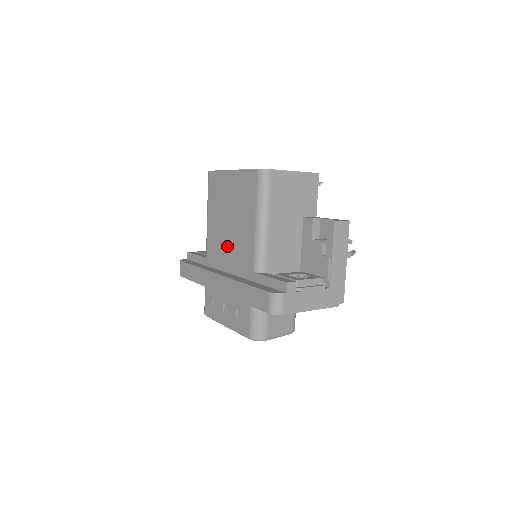
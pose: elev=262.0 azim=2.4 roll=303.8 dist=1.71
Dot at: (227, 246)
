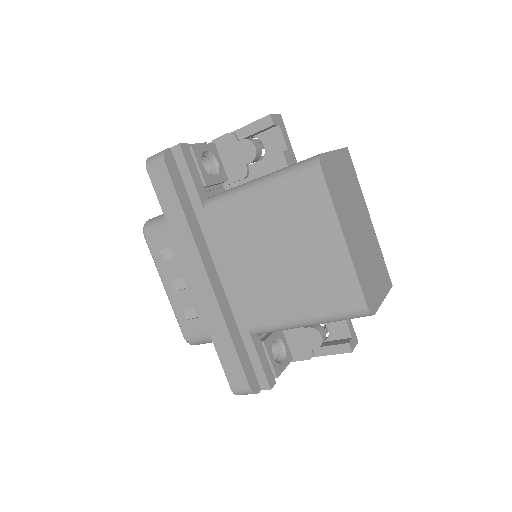
Dot at: (246, 262)
